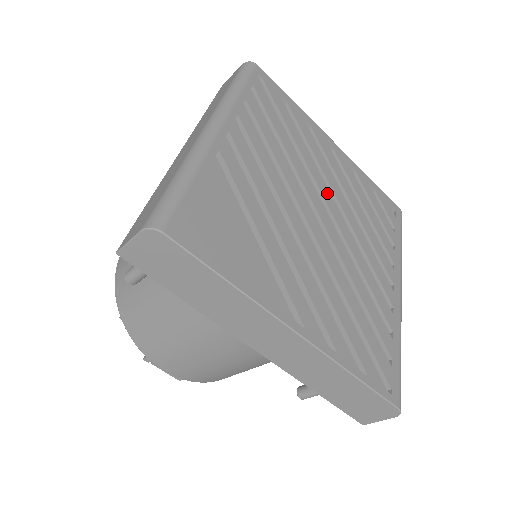
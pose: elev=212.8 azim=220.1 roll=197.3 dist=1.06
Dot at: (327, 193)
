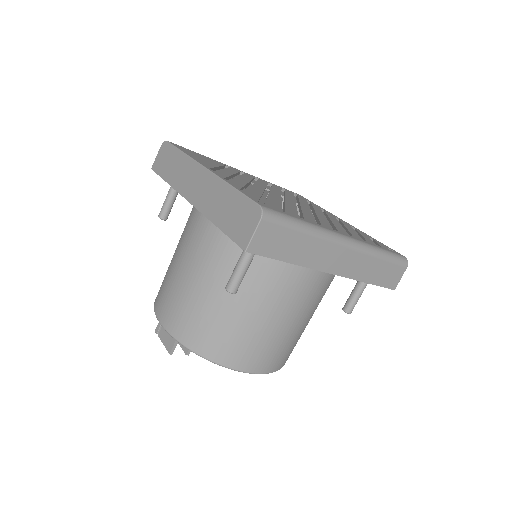
Dot at: occluded
